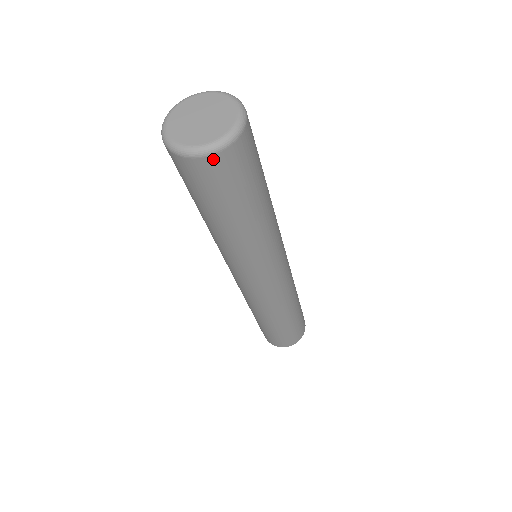
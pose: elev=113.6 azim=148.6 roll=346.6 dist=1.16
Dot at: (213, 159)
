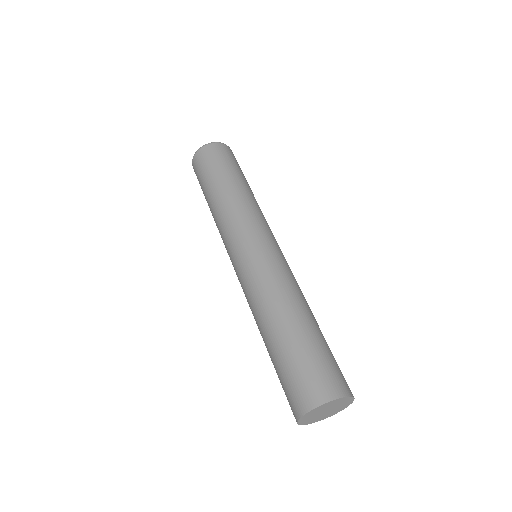
Dot at: (199, 152)
